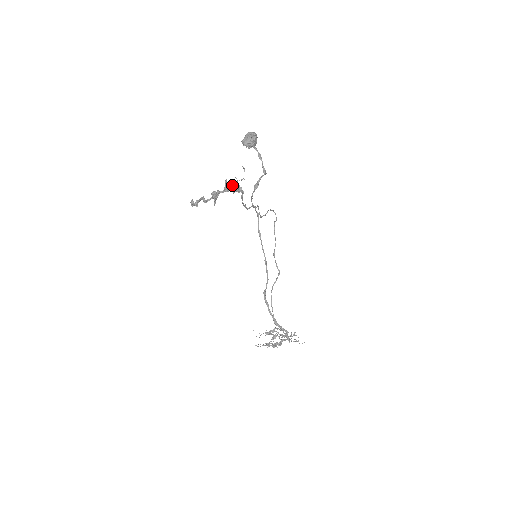
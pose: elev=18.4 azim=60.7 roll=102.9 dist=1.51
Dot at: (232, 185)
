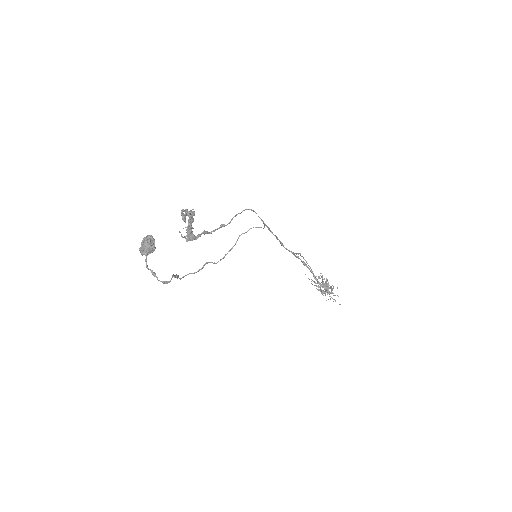
Dot at: occluded
